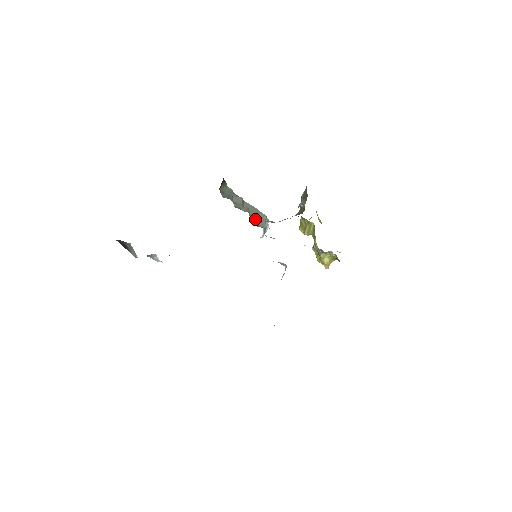
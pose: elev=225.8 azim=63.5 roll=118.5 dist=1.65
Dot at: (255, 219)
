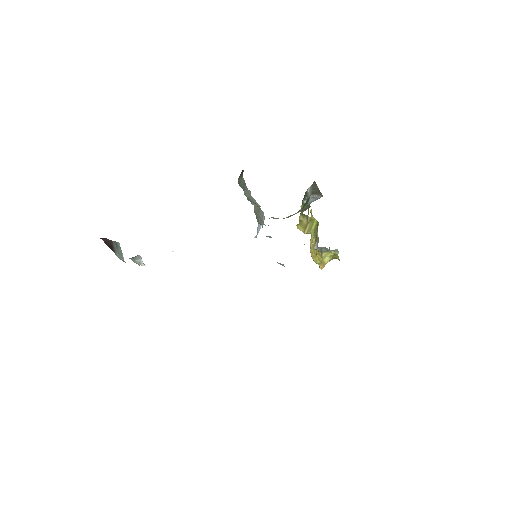
Dot at: (257, 216)
